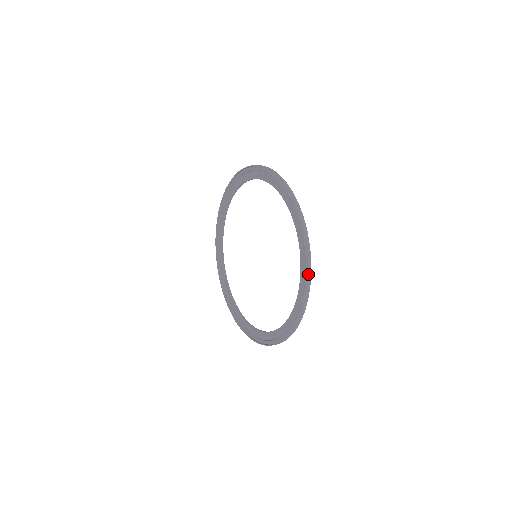
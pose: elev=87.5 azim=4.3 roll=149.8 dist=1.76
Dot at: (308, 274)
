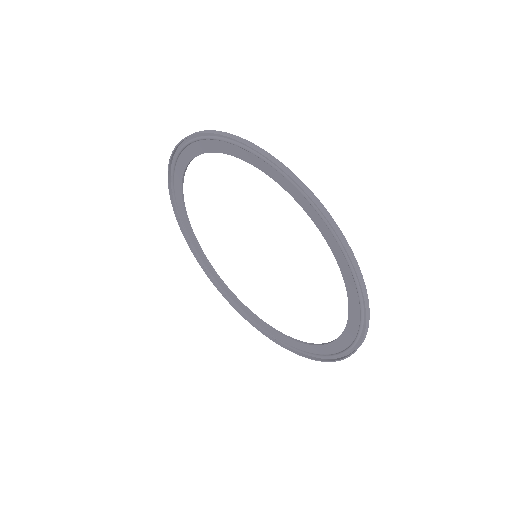
Dot at: (248, 146)
